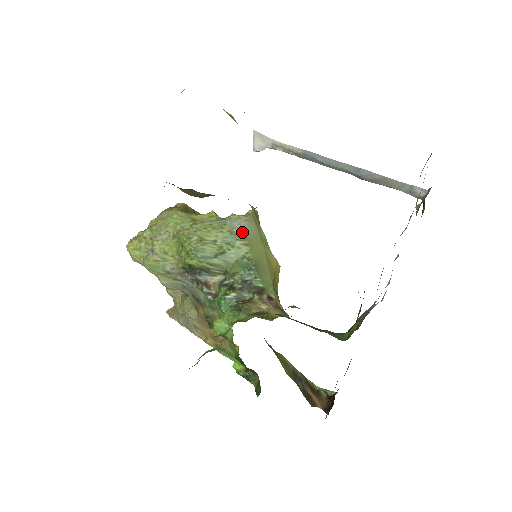
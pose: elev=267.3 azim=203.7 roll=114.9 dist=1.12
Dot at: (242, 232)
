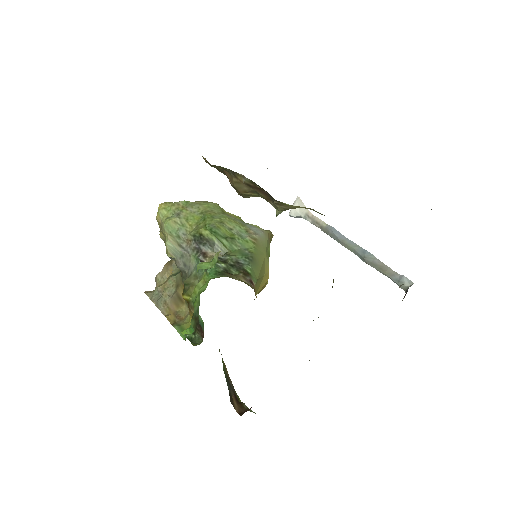
Dot at: (256, 234)
